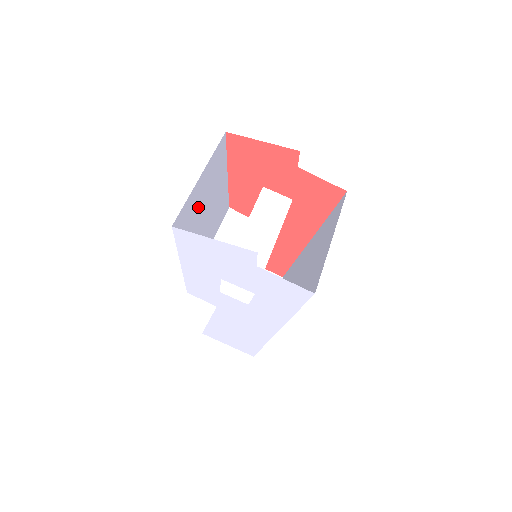
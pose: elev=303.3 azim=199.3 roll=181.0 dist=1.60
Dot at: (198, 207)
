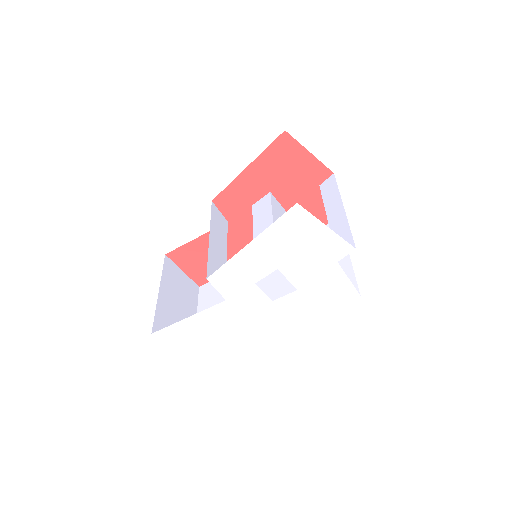
Dot at: occluded
